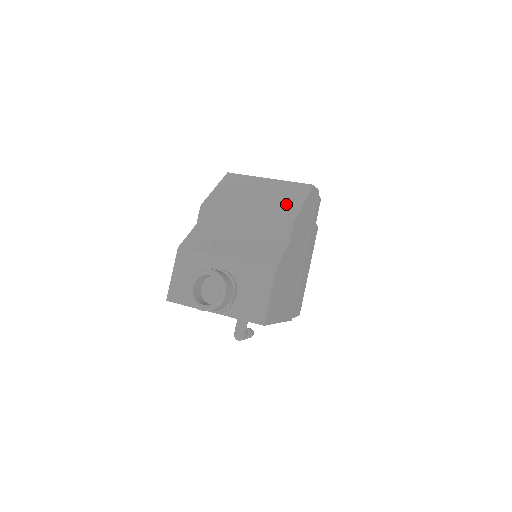
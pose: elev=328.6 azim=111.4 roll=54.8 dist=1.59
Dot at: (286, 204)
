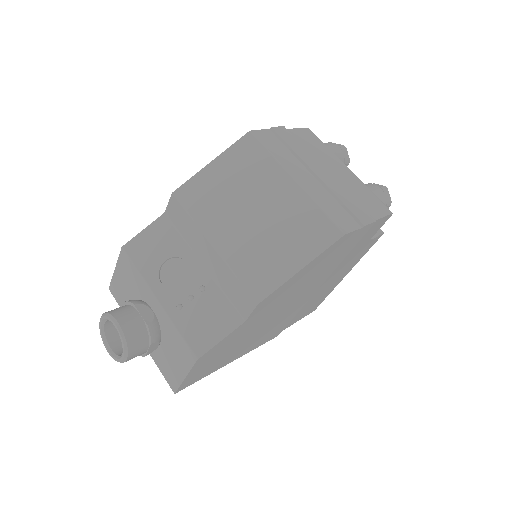
Dot at: (274, 259)
